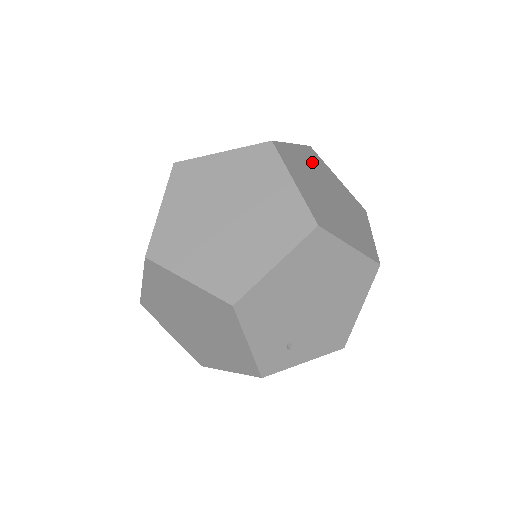
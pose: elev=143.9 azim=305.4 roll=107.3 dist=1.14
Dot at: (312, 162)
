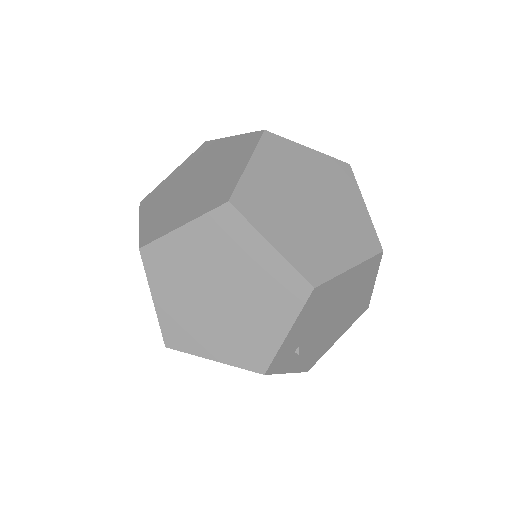
Dot at: occluded
